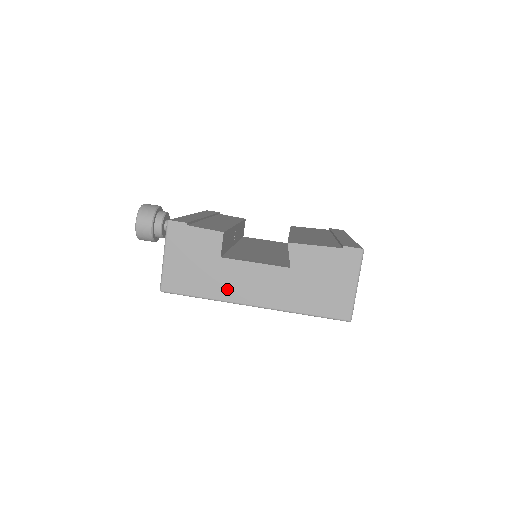
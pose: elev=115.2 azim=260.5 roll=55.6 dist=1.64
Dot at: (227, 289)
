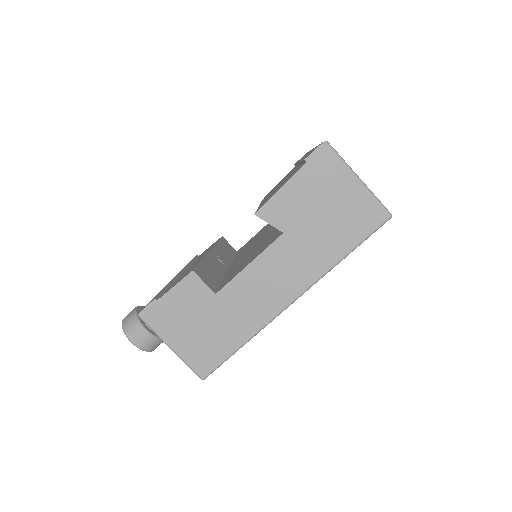
Dot at: (253, 314)
